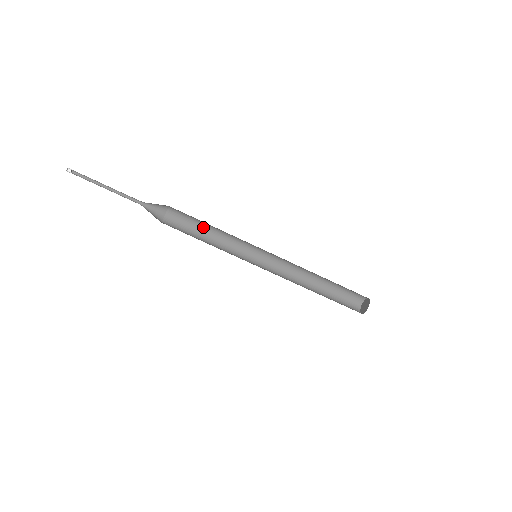
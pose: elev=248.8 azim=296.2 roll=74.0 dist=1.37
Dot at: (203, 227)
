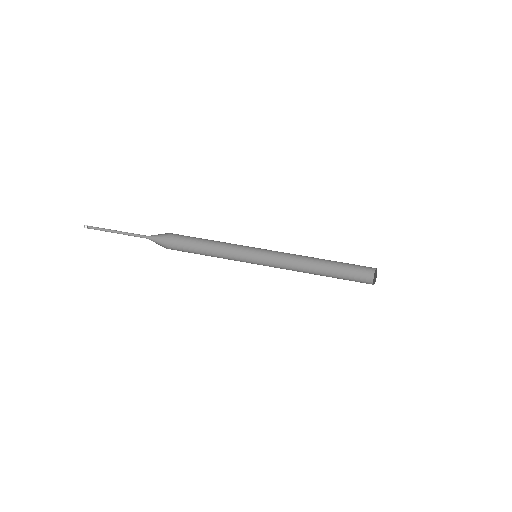
Dot at: (204, 244)
